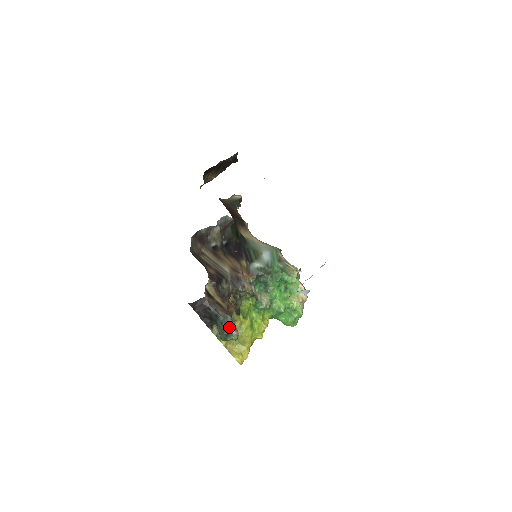
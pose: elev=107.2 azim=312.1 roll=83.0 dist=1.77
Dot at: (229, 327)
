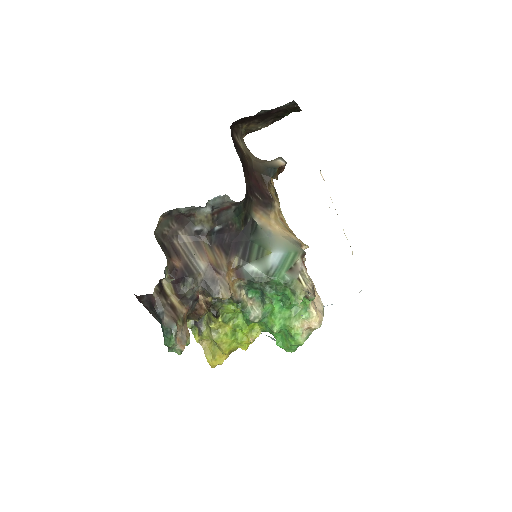
Dot at: (170, 340)
